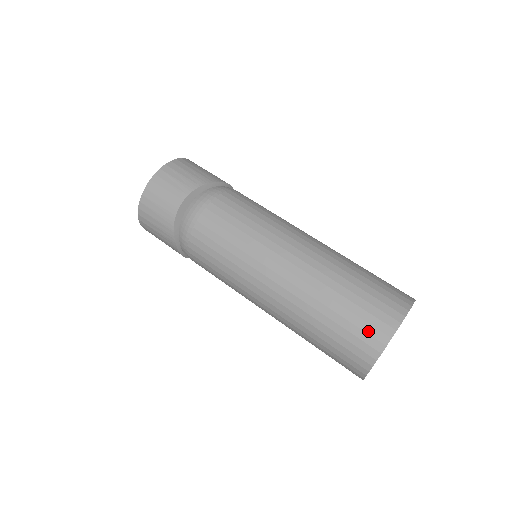
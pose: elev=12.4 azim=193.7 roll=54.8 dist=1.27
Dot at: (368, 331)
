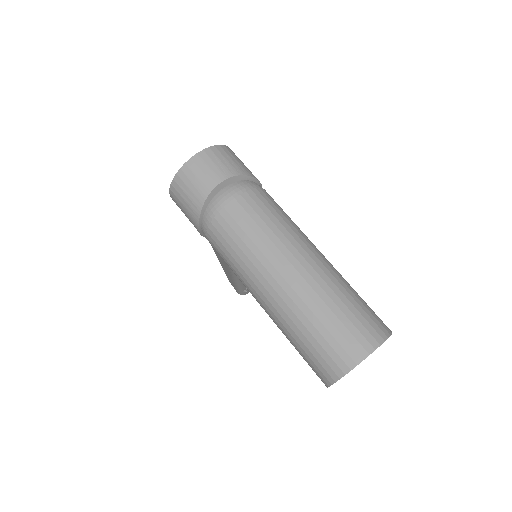
Dot at: (352, 343)
